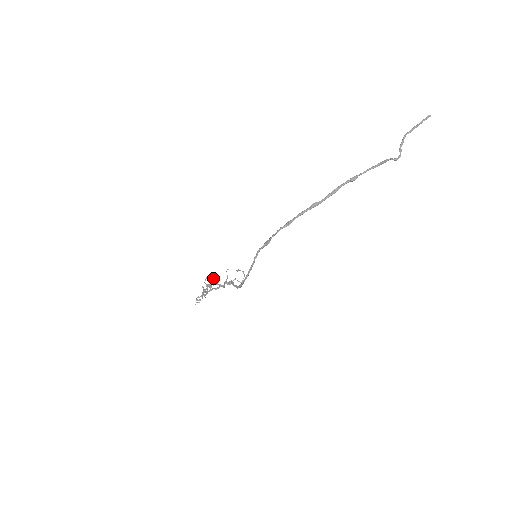
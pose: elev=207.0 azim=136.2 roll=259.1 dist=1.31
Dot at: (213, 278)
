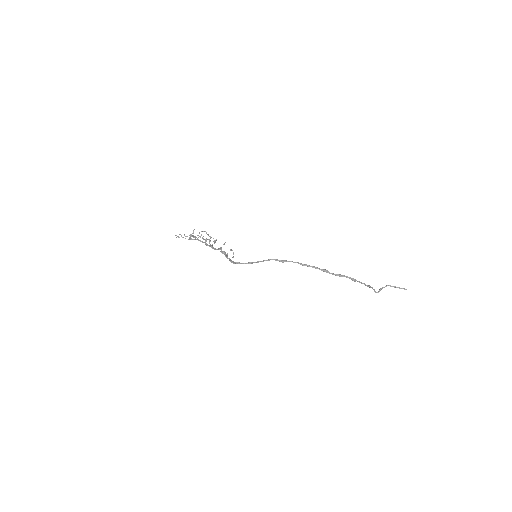
Dot at: (211, 237)
